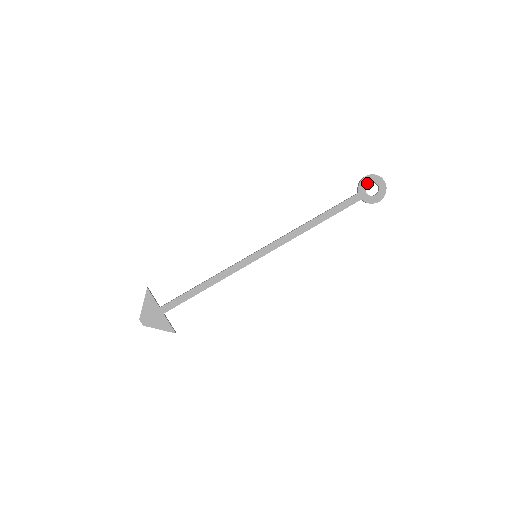
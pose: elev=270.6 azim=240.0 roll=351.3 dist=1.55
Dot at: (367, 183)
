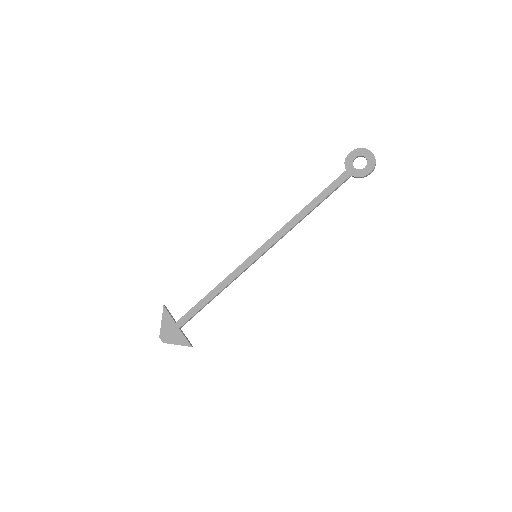
Dot at: (353, 158)
